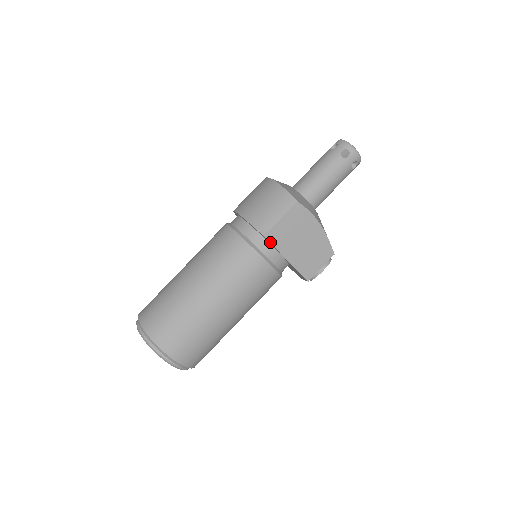
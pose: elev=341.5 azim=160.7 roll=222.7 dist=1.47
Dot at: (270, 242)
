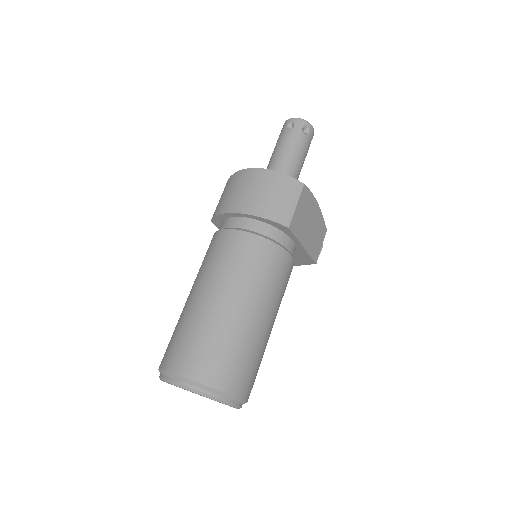
Dot at: (293, 233)
